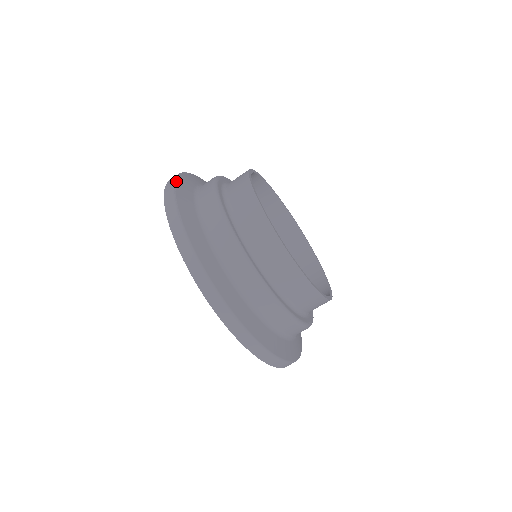
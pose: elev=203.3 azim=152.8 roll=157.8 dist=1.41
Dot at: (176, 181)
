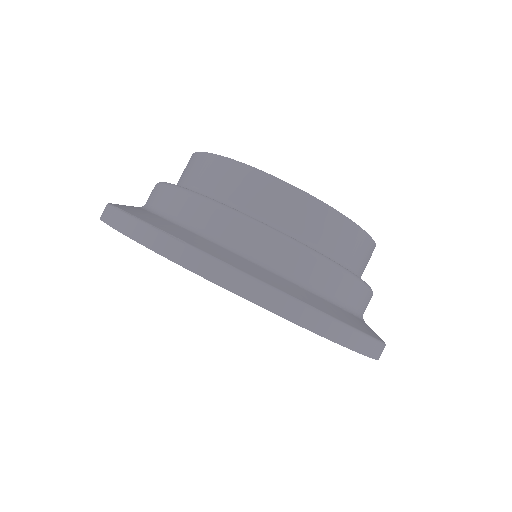
Dot at: (121, 209)
